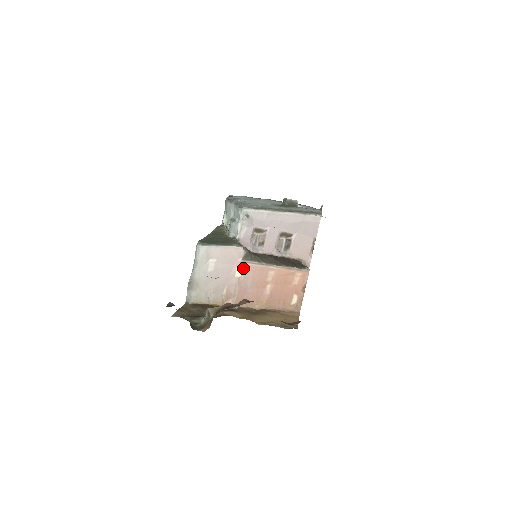
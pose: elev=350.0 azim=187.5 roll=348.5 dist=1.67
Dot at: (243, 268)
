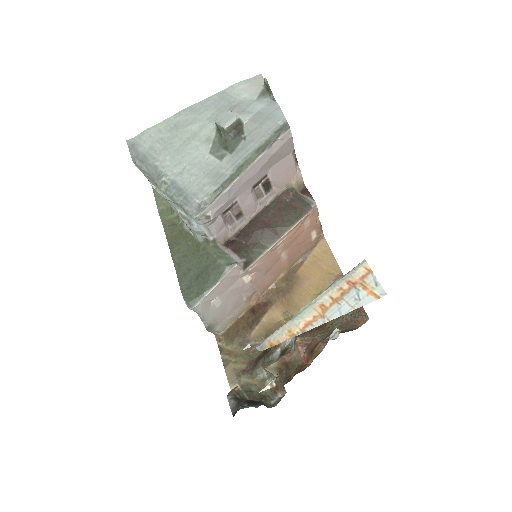
Dot at: (249, 273)
